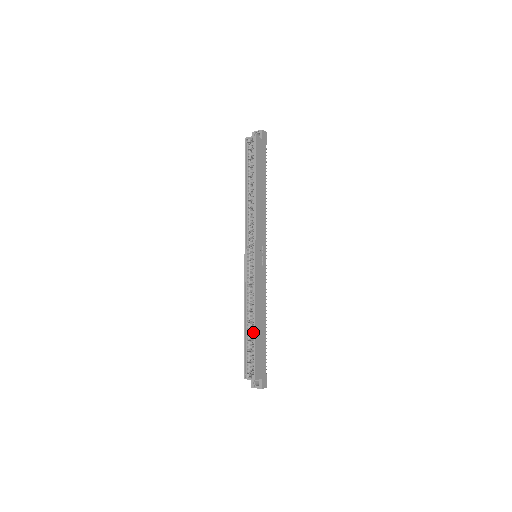
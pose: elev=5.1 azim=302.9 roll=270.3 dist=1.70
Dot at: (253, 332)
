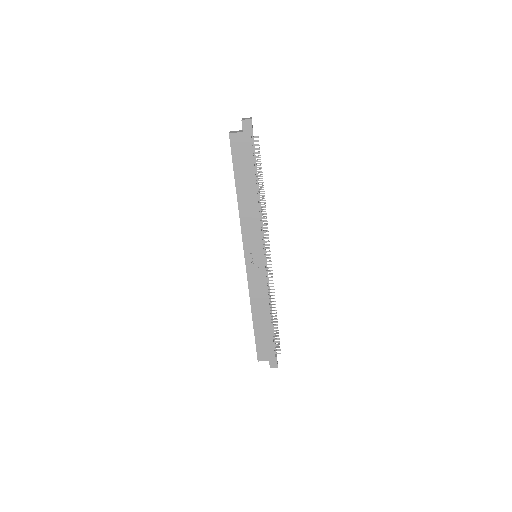
Dot at: (255, 323)
